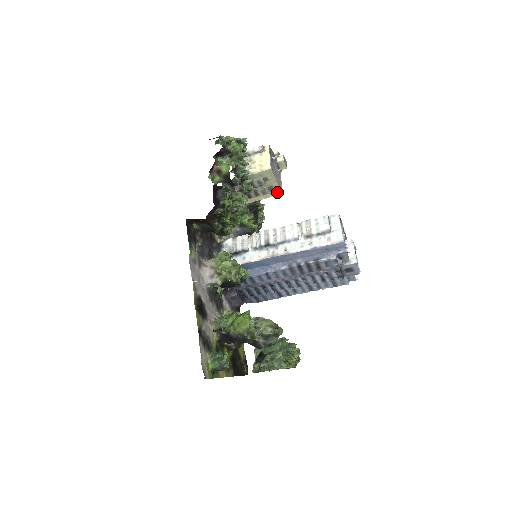
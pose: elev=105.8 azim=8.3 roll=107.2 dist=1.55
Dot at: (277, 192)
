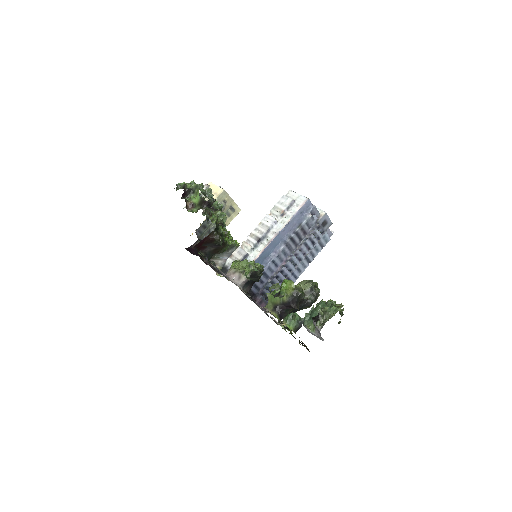
Dot at: (237, 210)
